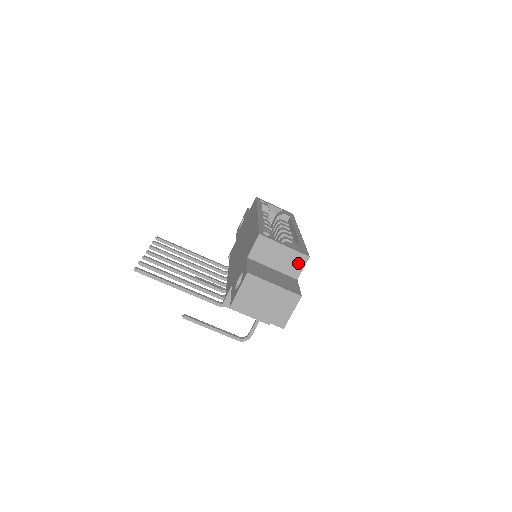
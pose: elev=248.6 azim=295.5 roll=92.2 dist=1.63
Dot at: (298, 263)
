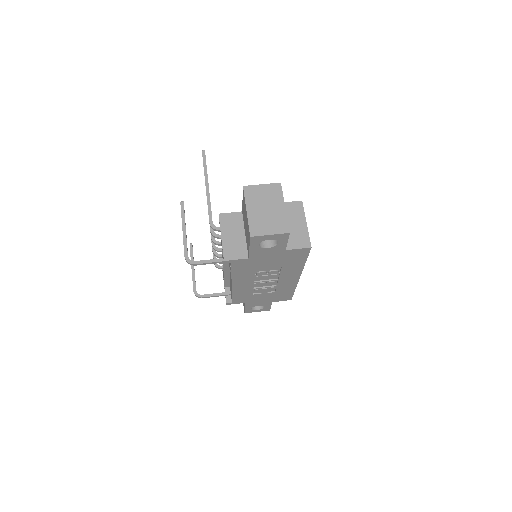
Dot at: (300, 242)
